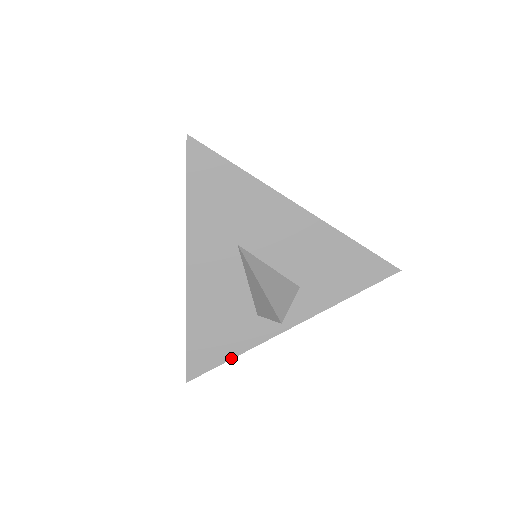
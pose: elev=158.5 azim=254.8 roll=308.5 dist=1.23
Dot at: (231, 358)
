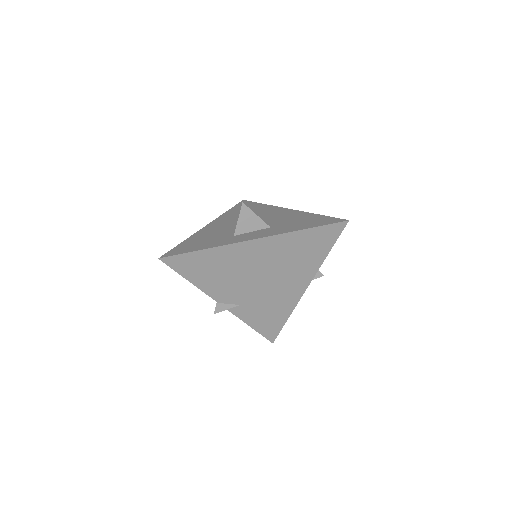
Dot at: (200, 250)
